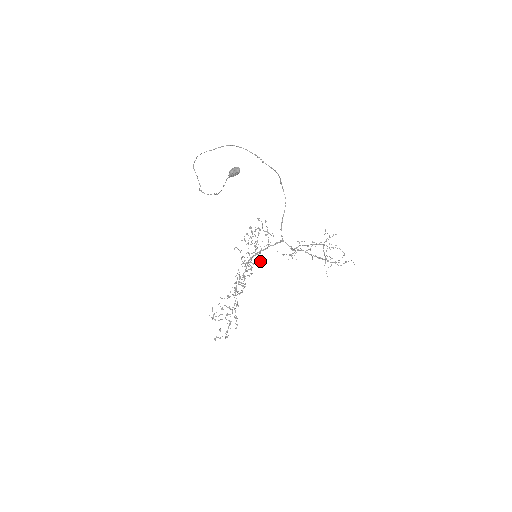
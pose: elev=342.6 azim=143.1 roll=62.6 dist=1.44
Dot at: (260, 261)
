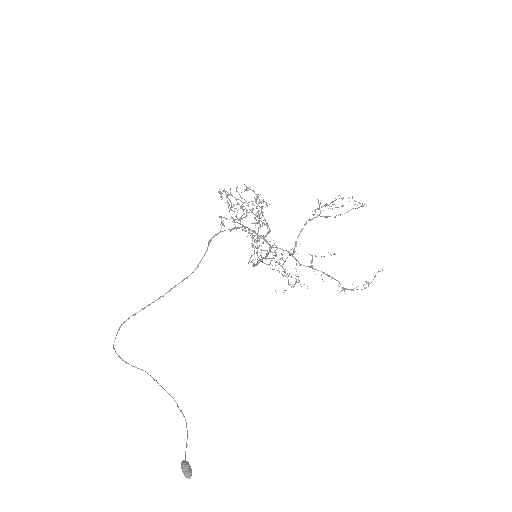
Dot at: occluded
